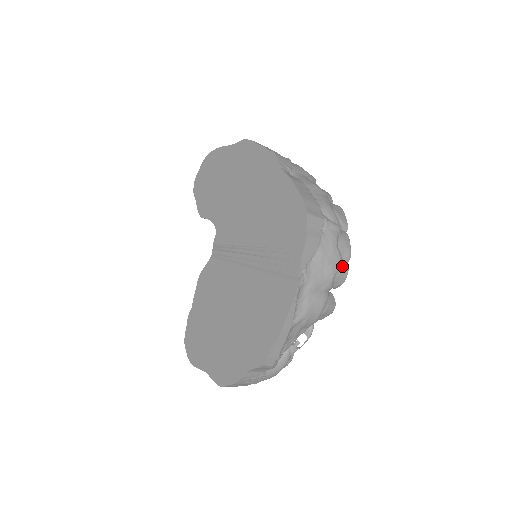
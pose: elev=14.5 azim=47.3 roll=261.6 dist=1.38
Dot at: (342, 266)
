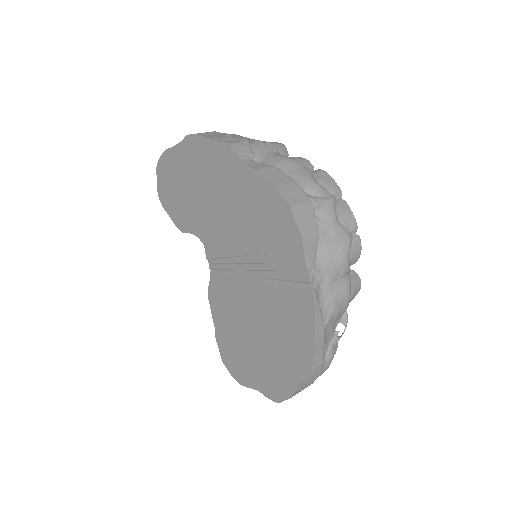
Dot at: (352, 240)
